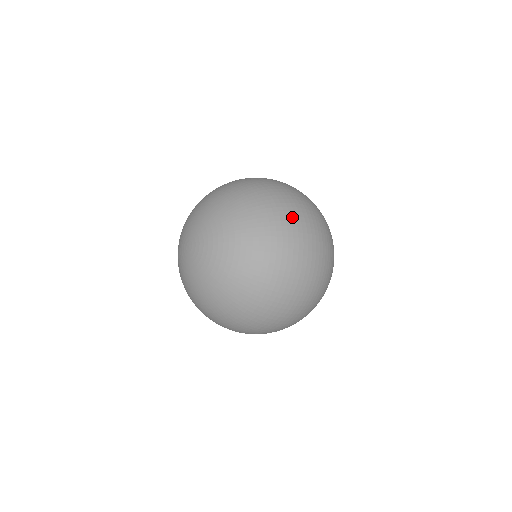
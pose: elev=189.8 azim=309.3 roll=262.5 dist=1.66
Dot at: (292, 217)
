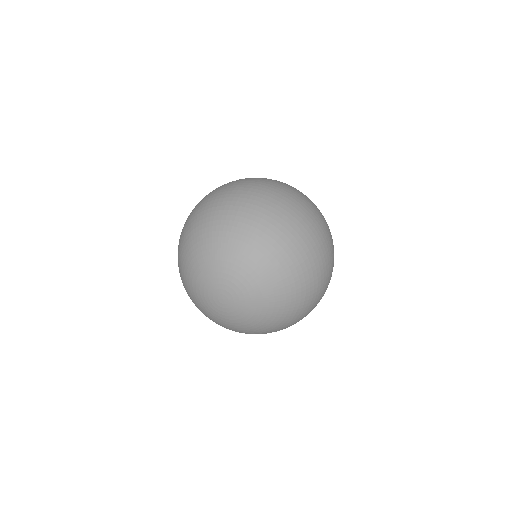
Dot at: (314, 239)
